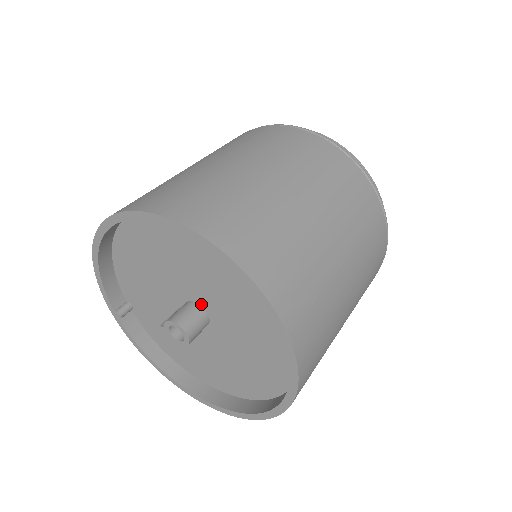
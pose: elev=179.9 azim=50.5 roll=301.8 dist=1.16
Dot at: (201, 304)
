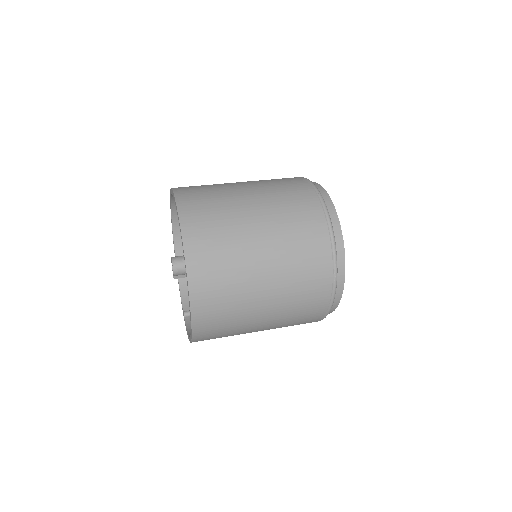
Dot at: occluded
